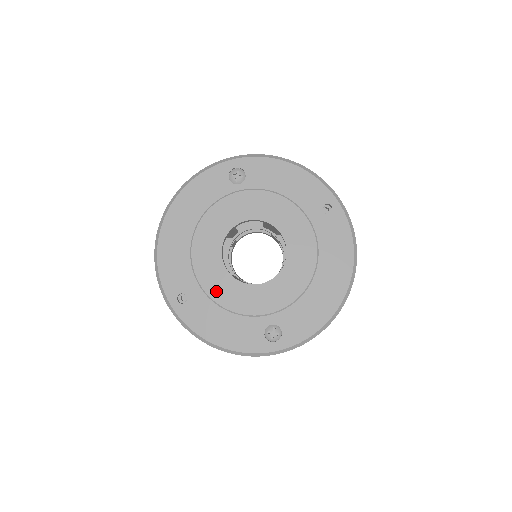
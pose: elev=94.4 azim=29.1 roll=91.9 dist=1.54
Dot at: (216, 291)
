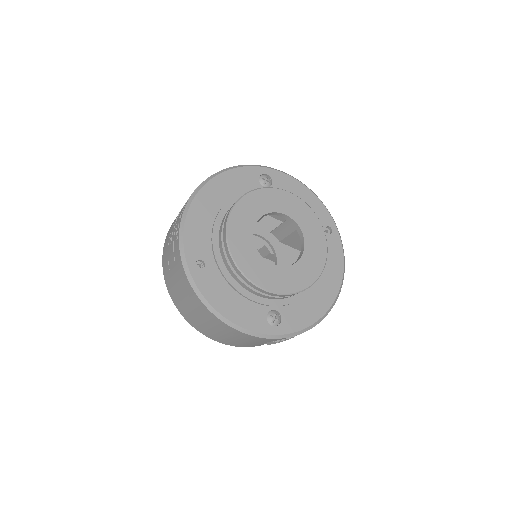
Dot at: (243, 261)
